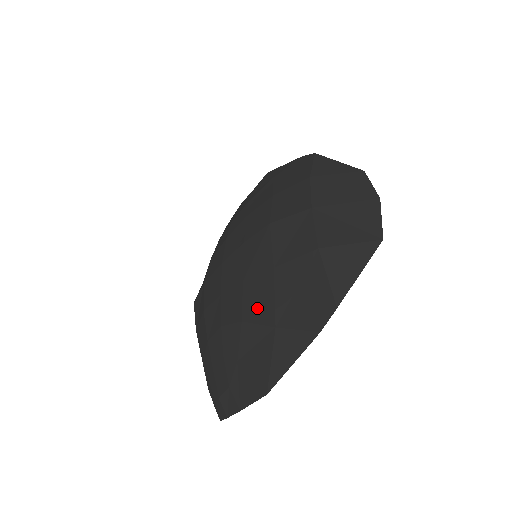
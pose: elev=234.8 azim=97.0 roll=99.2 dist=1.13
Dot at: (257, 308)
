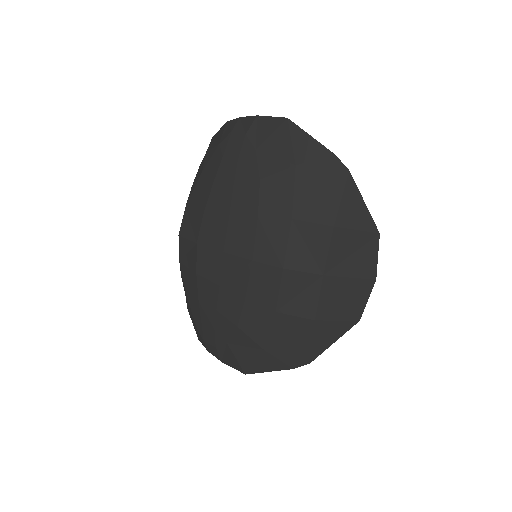
Dot at: (253, 328)
